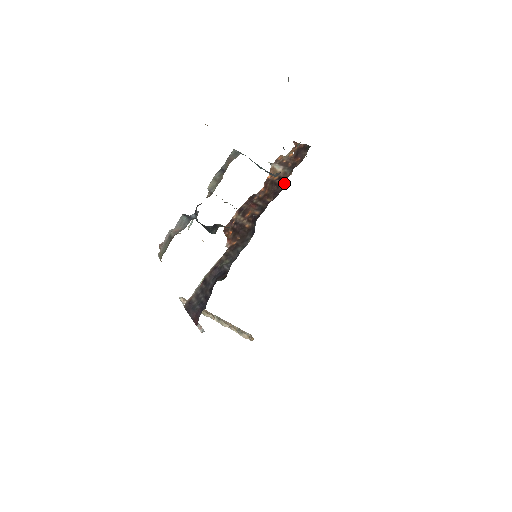
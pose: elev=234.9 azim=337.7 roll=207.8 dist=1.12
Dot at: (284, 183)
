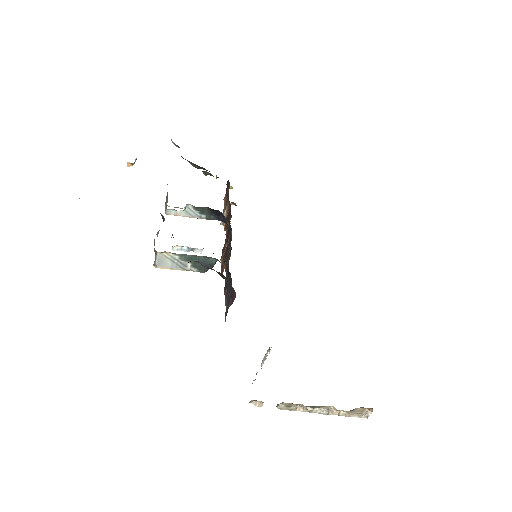
Dot at: (229, 202)
